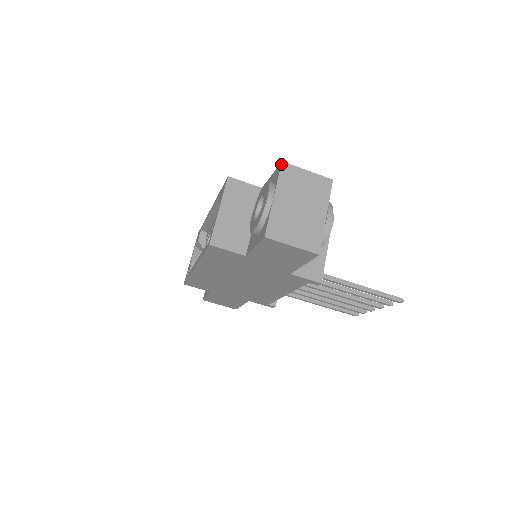
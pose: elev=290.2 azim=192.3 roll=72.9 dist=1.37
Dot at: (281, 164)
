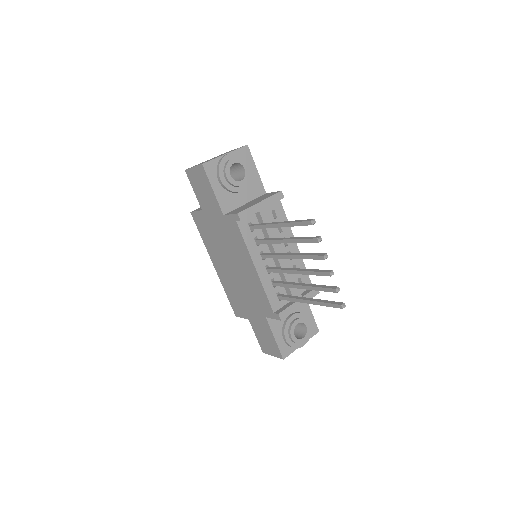
Dot at: occluded
